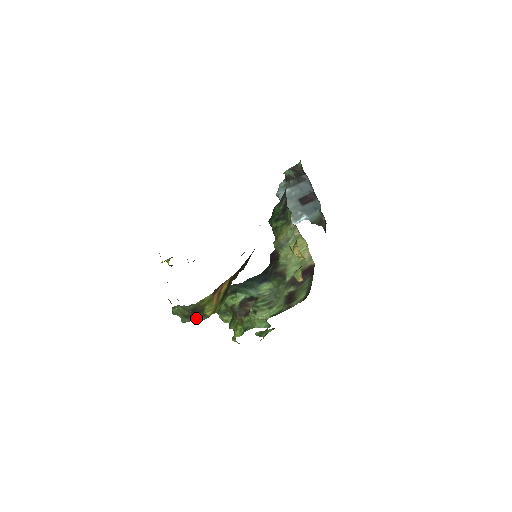
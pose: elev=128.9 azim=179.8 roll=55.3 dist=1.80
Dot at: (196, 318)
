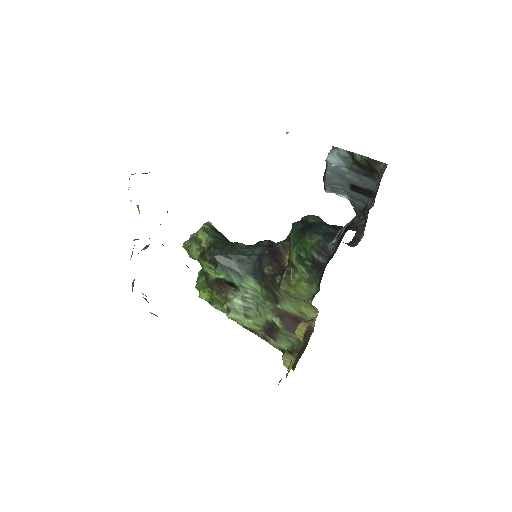
Dot at: occluded
